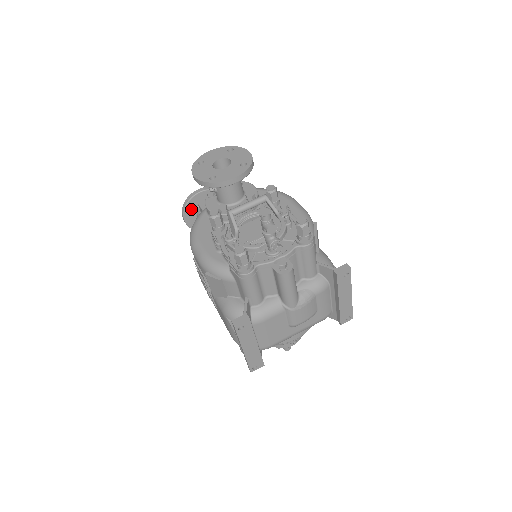
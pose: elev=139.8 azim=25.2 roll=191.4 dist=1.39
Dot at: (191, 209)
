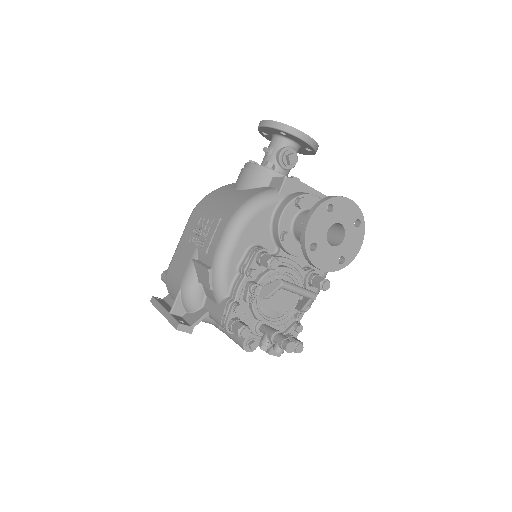
Dot at: (280, 132)
